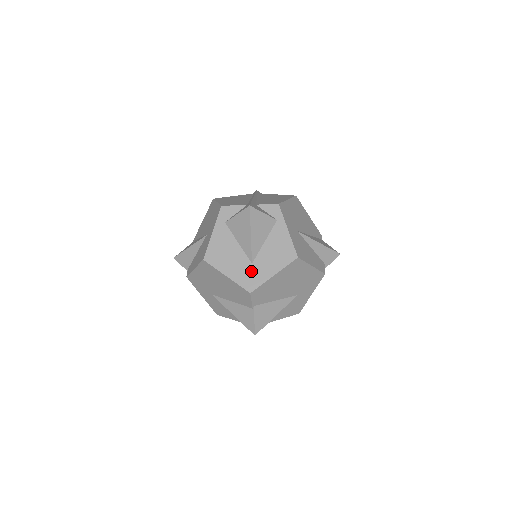
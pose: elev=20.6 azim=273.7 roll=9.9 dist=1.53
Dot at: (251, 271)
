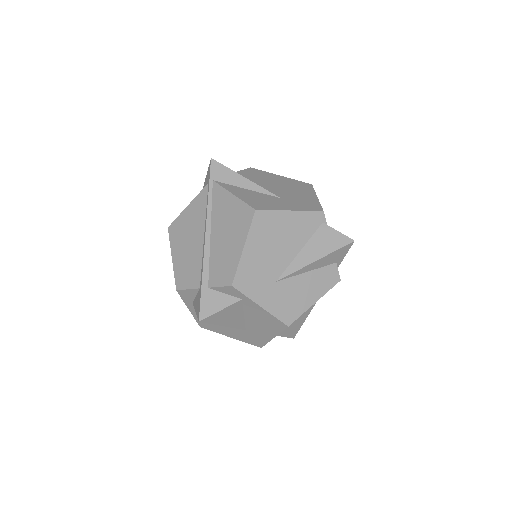
Dot at: (249, 335)
